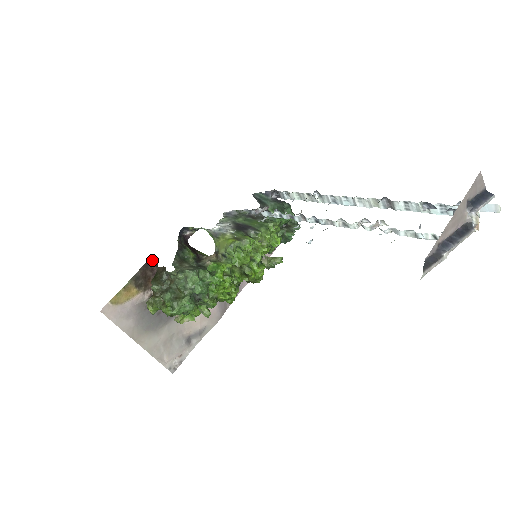
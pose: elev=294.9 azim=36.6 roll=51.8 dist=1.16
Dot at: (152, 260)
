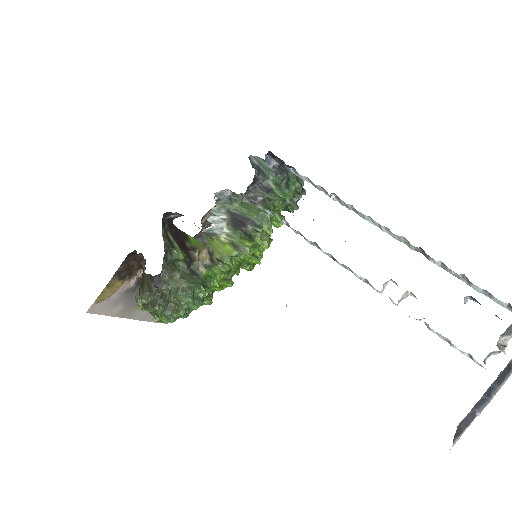
Dot at: (134, 252)
